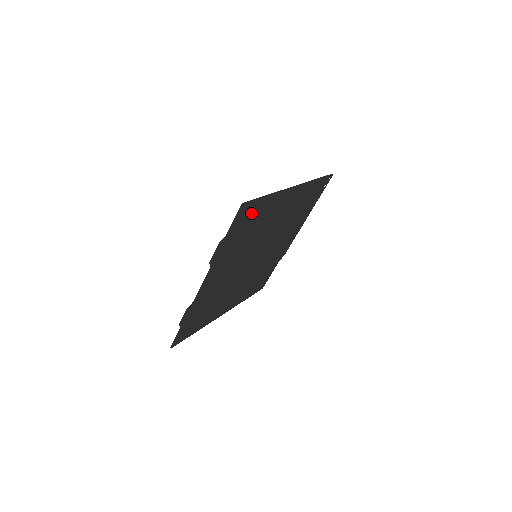
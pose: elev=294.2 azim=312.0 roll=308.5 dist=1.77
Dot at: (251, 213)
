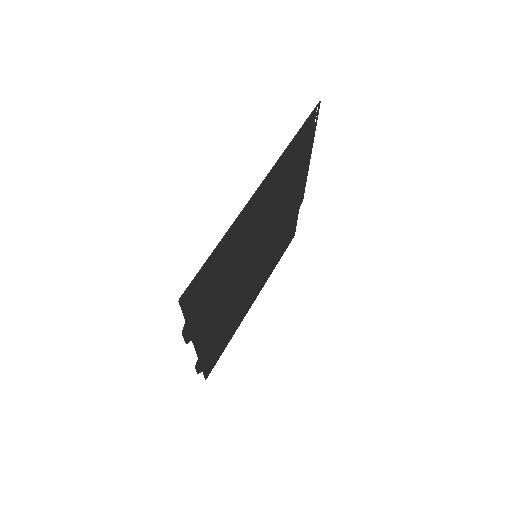
Dot at: (205, 278)
